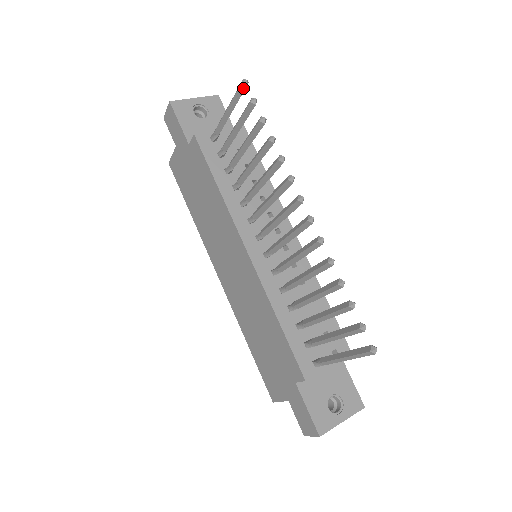
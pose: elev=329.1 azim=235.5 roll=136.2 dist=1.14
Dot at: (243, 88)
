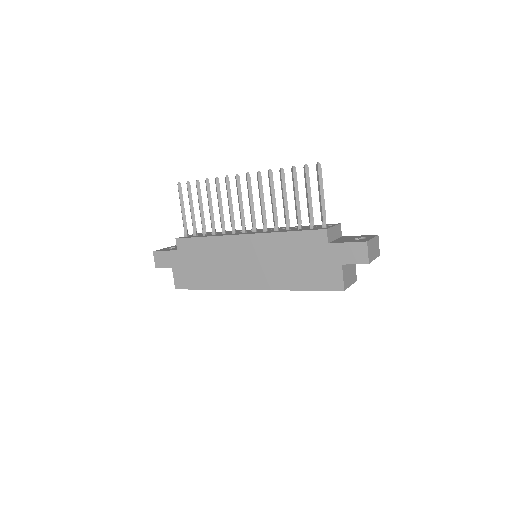
Dot at: (180, 186)
